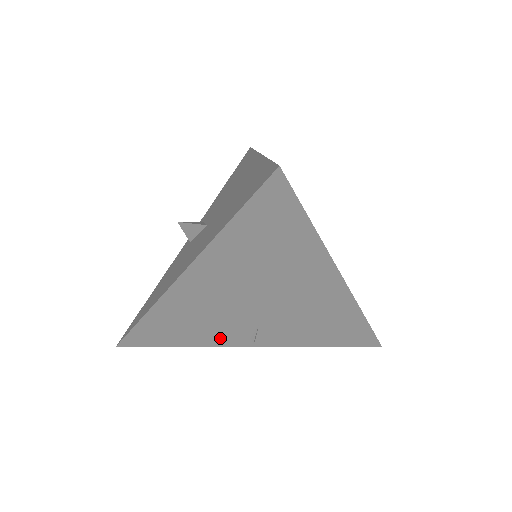
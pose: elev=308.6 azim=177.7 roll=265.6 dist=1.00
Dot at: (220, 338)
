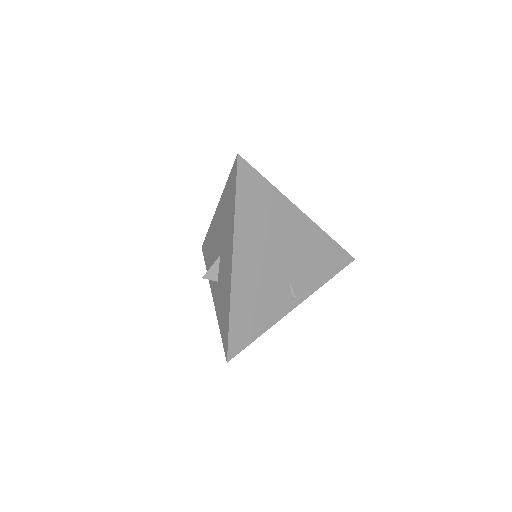
Dot at: (277, 309)
